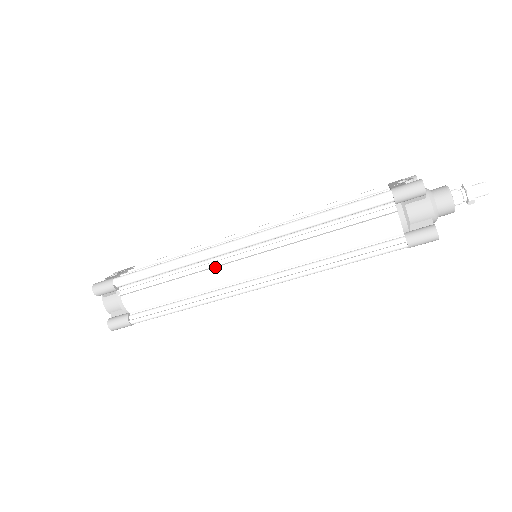
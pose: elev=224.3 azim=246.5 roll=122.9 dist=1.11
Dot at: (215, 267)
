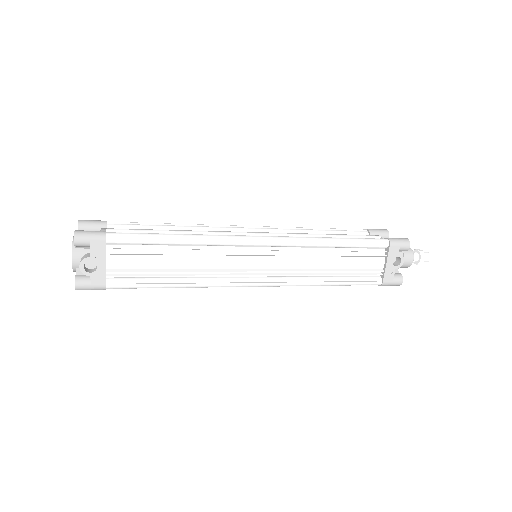
Dot at: occluded
